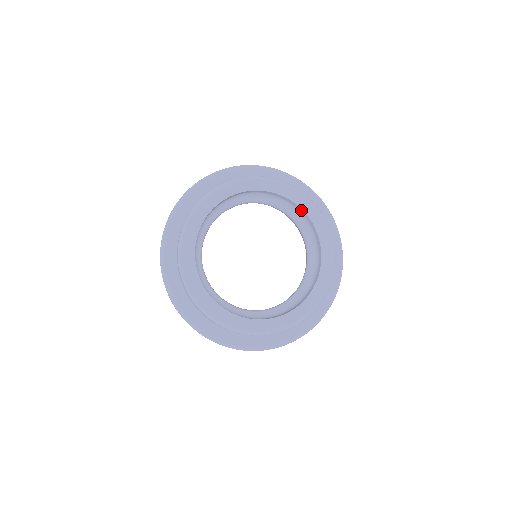
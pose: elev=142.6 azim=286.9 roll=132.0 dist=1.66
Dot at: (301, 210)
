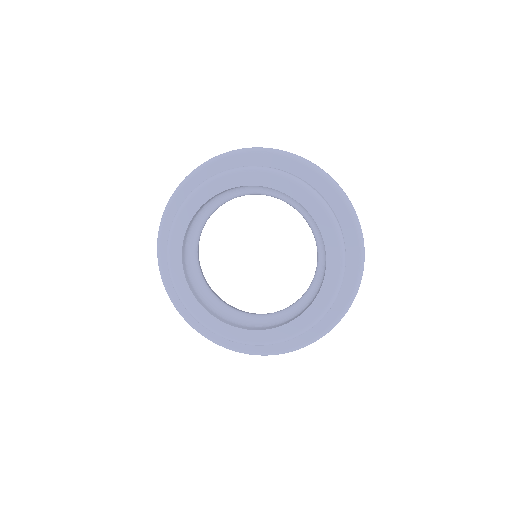
Dot at: (324, 242)
